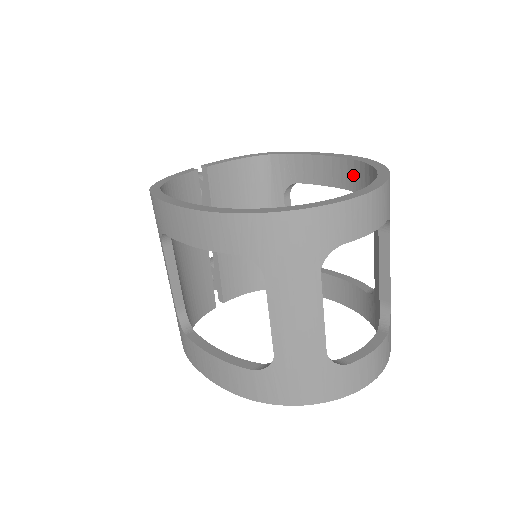
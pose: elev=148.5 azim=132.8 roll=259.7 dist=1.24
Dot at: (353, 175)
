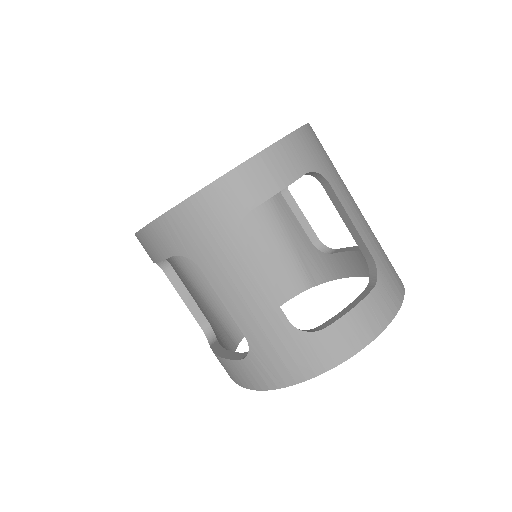
Dot at: occluded
